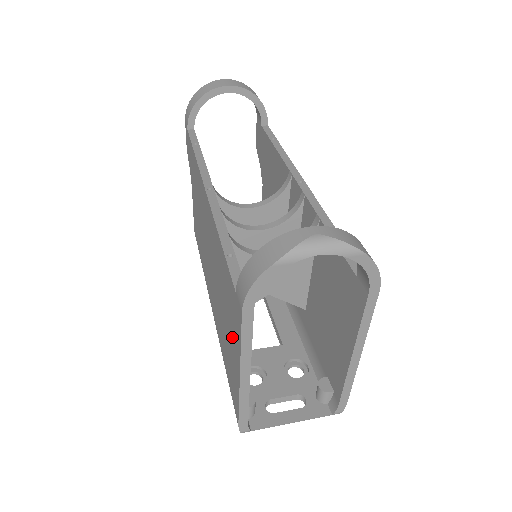
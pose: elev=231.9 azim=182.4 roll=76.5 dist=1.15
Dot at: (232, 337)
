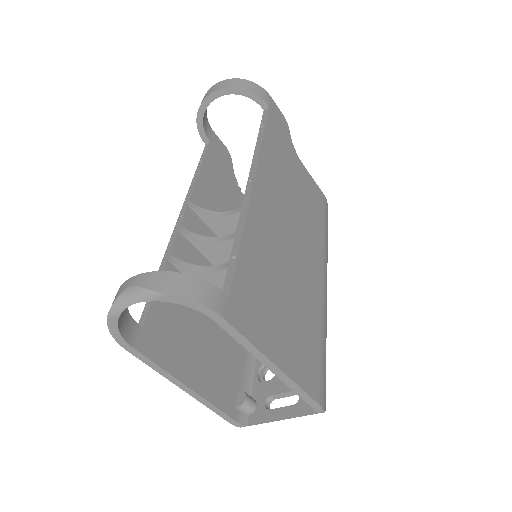
Dot at: occluded
